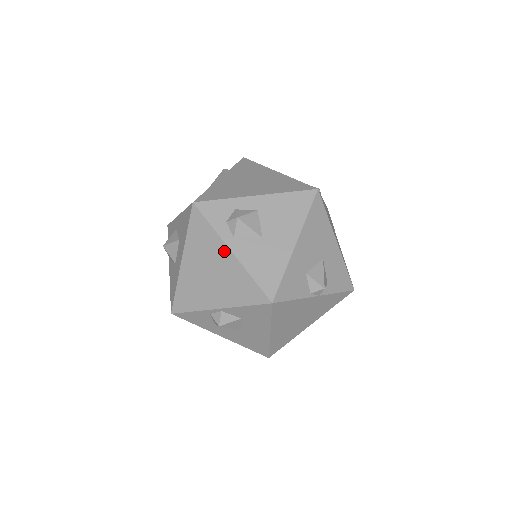
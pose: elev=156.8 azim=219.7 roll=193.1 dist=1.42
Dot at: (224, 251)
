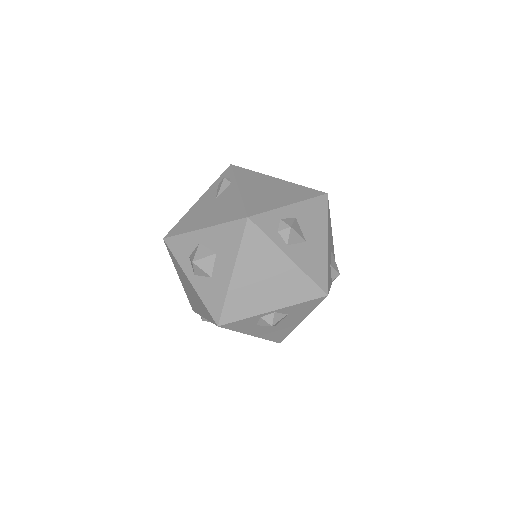
Dot at: (282, 258)
